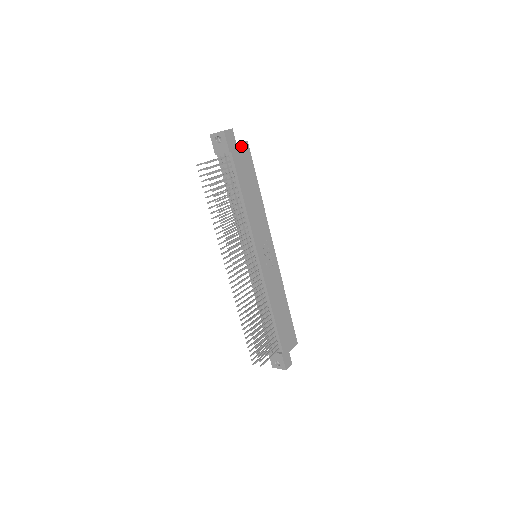
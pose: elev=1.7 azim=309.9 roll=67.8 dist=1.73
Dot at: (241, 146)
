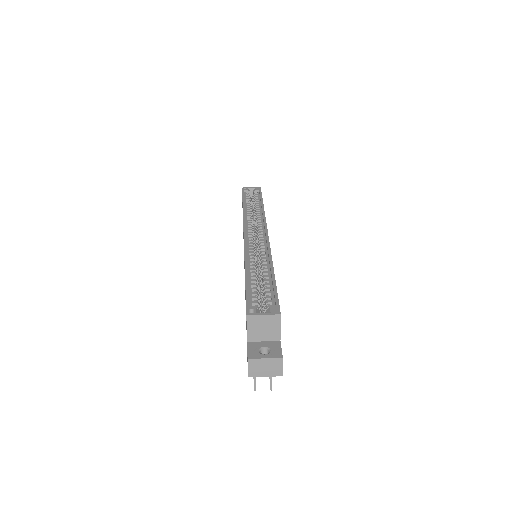
Dot at: (280, 329)
